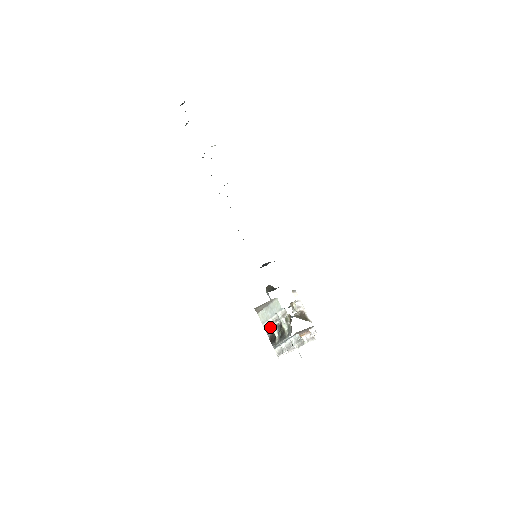
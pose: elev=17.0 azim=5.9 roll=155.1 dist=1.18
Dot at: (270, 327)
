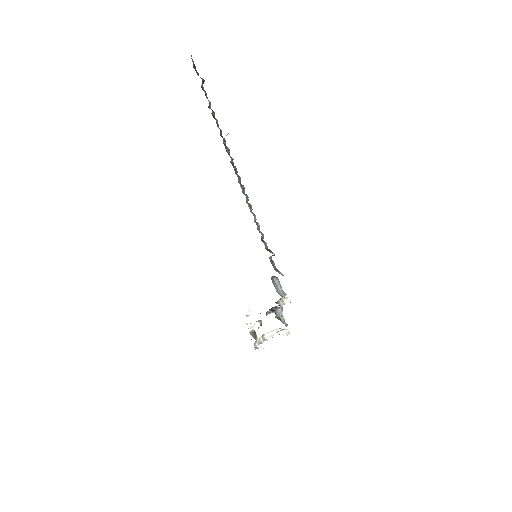
Dot at: occluded
